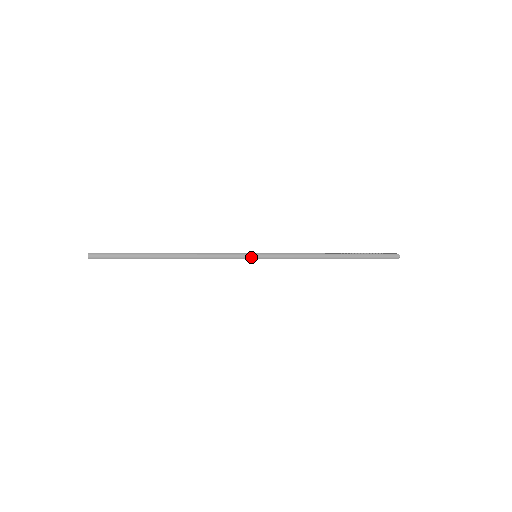
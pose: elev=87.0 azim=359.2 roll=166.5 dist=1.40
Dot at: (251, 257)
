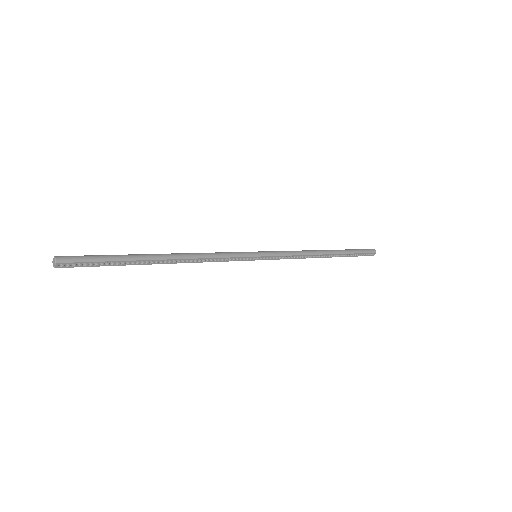
Dot at: (253, 254)
